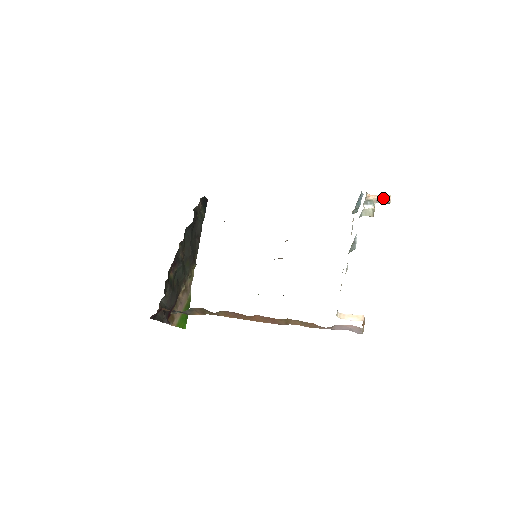
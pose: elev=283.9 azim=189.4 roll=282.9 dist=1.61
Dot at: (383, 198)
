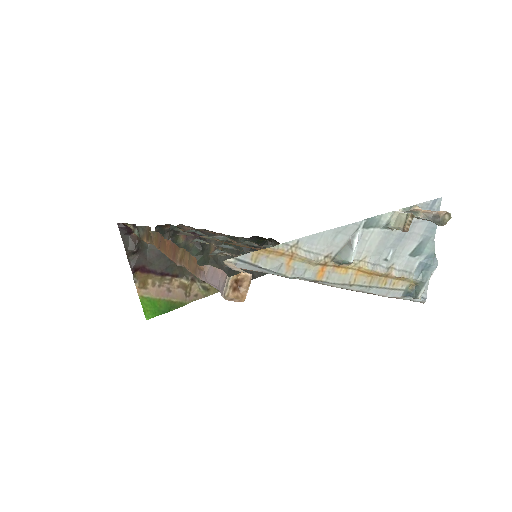
Dot at: (435, 212)
